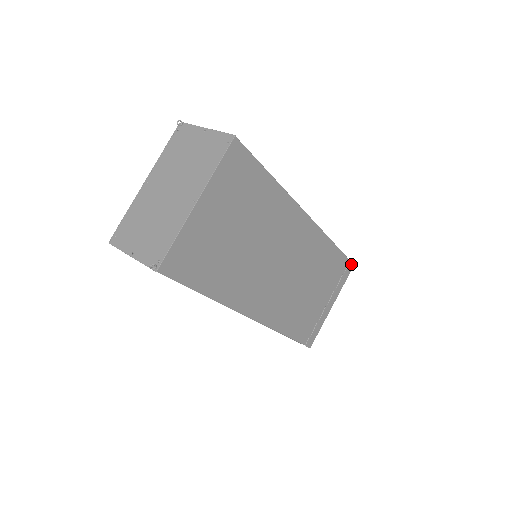
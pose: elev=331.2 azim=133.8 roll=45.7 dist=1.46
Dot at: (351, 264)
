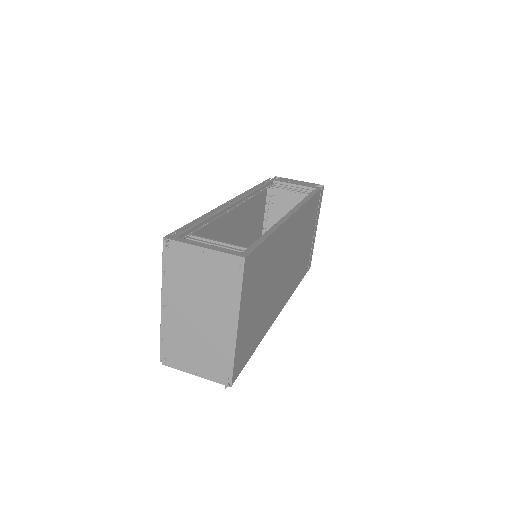
Dot at: (322, 188)
